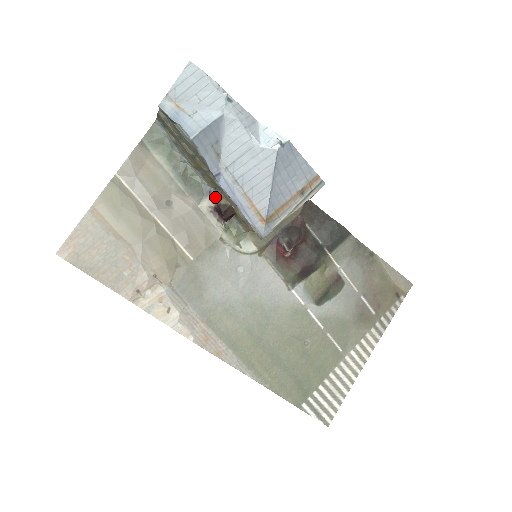
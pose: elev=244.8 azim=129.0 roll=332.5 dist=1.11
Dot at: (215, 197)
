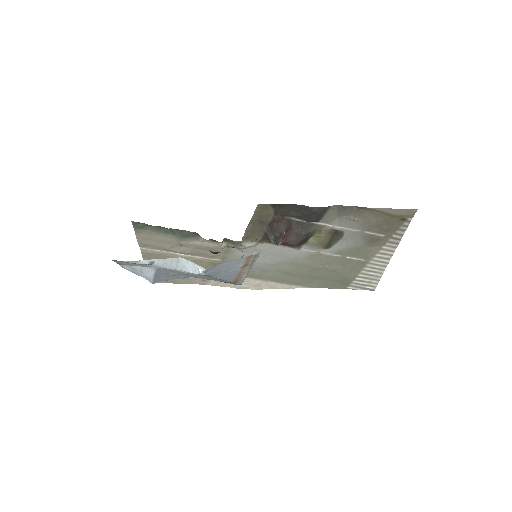
Dot at: occluded
